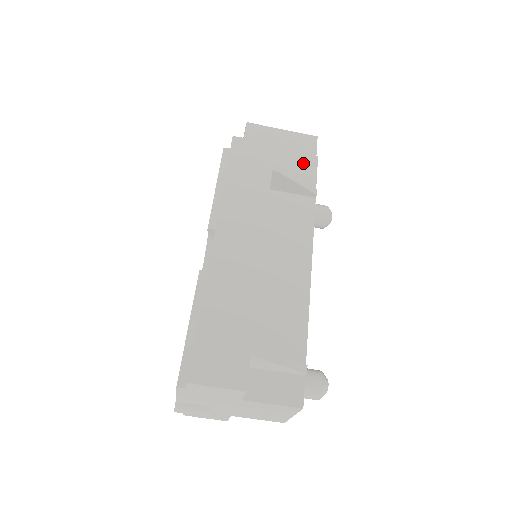
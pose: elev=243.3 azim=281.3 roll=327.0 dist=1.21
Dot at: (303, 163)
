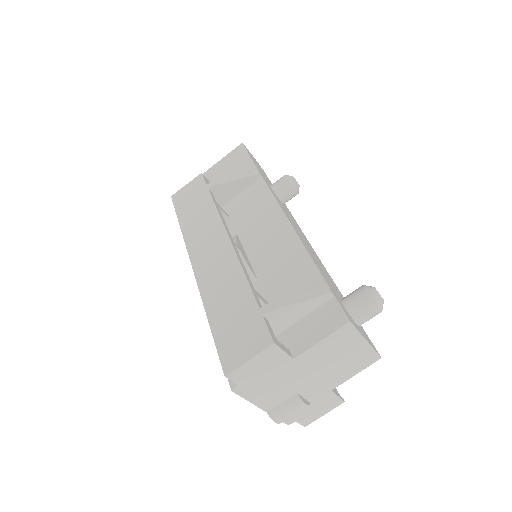
Dot at: (239, 166)
